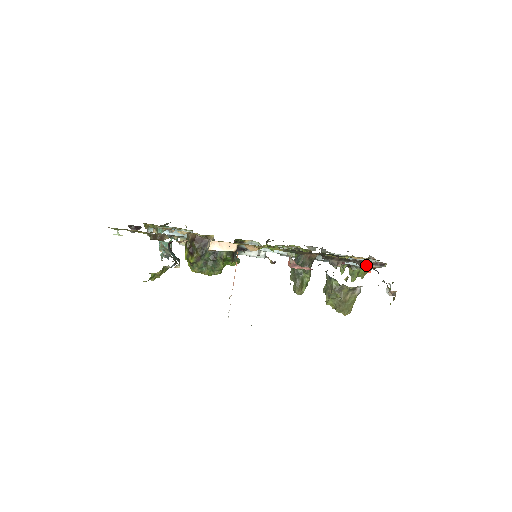
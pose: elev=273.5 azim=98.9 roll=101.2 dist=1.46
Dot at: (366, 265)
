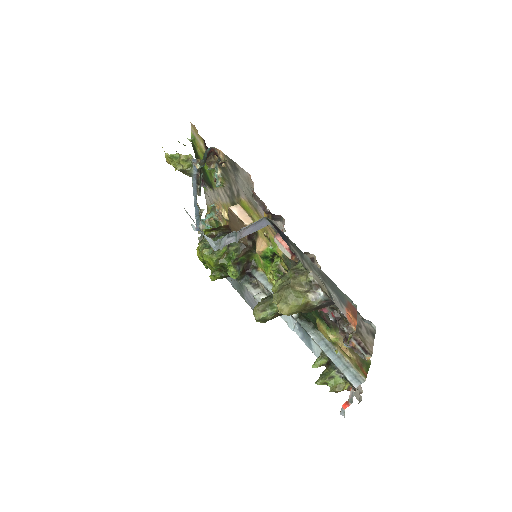
Dot at: (347, 333)
